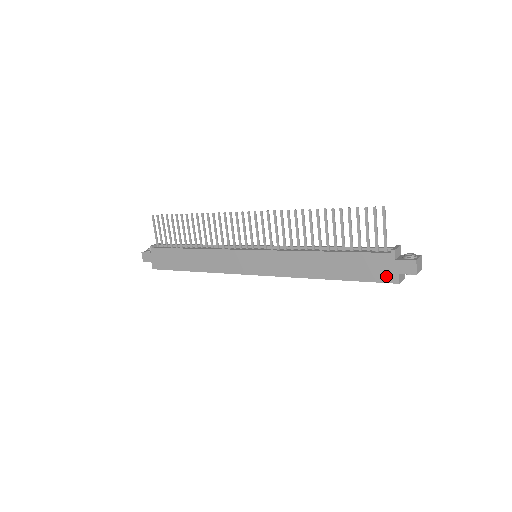
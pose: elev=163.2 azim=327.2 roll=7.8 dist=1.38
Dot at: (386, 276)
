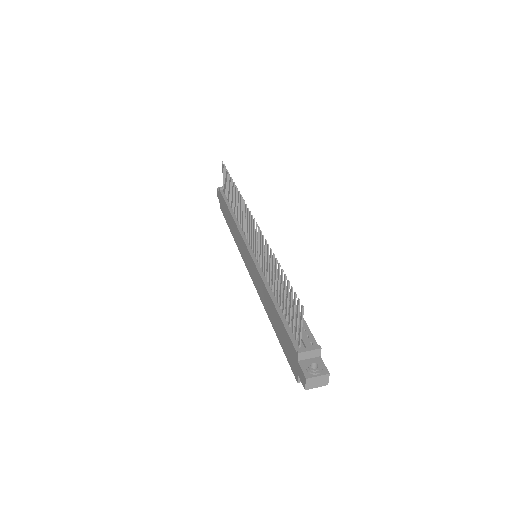
Dot at: (293, 366)
